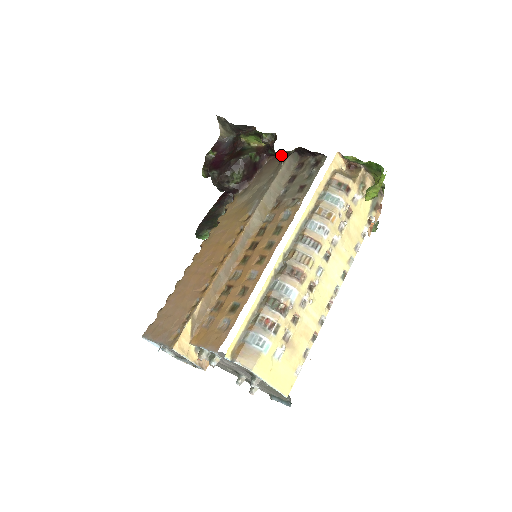
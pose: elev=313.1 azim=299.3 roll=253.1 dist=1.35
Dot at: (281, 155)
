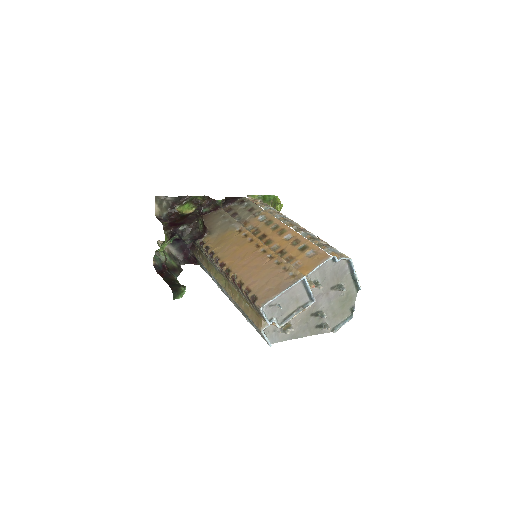
Dot at: (221, 202)
